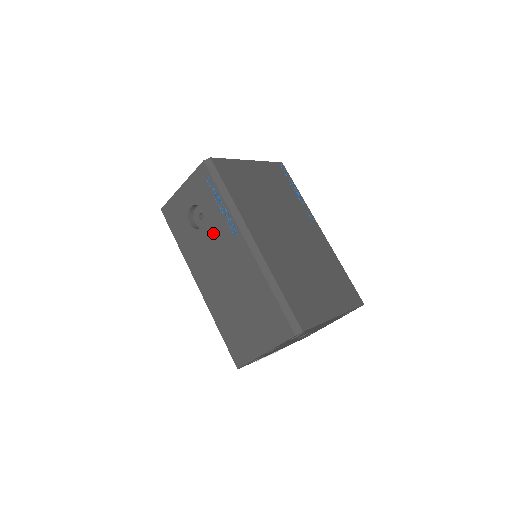
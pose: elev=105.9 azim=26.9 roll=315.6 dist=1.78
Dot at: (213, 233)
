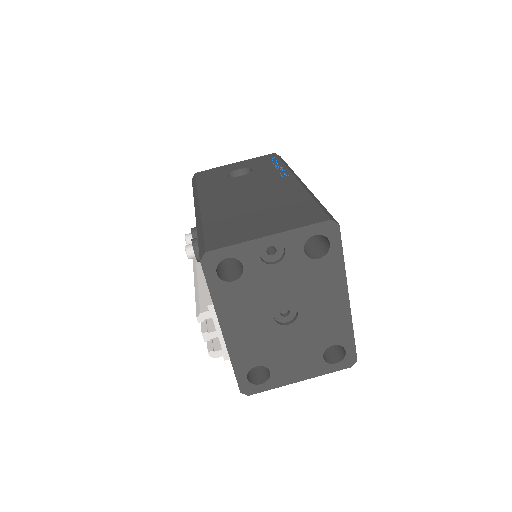
Dot at: (255, 177)
